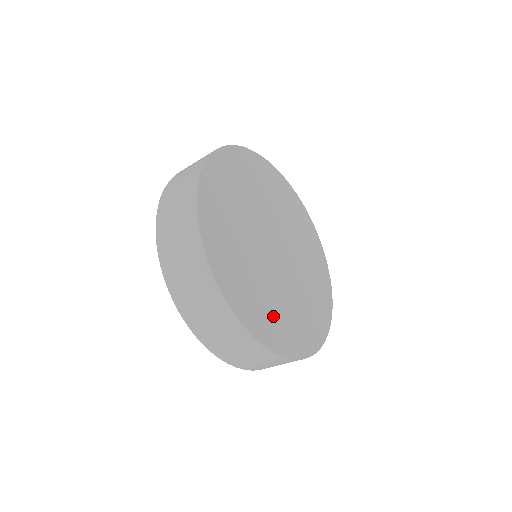
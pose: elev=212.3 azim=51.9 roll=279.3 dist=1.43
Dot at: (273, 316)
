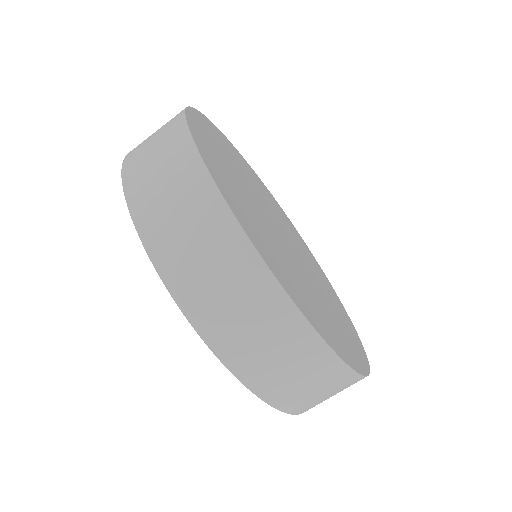
Dot at: (322, 316)
